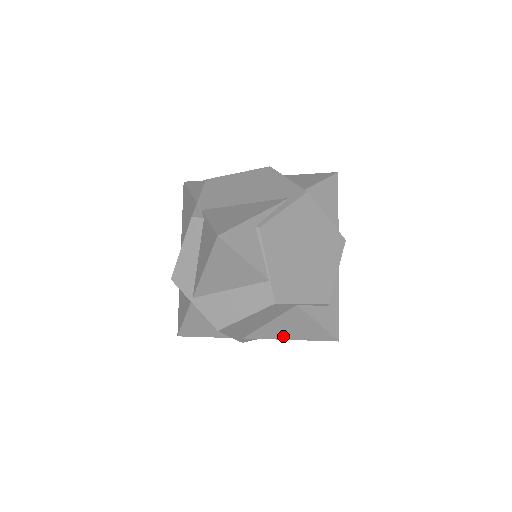
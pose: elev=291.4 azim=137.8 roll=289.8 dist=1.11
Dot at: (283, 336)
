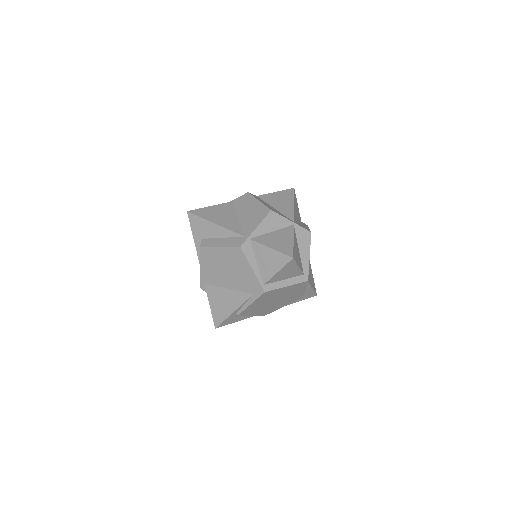
Dot at: occluded
